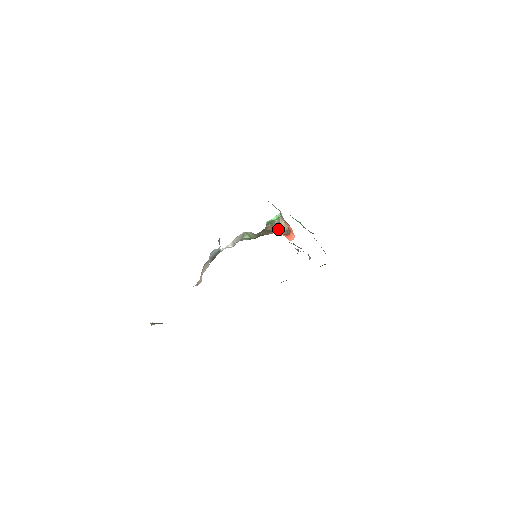
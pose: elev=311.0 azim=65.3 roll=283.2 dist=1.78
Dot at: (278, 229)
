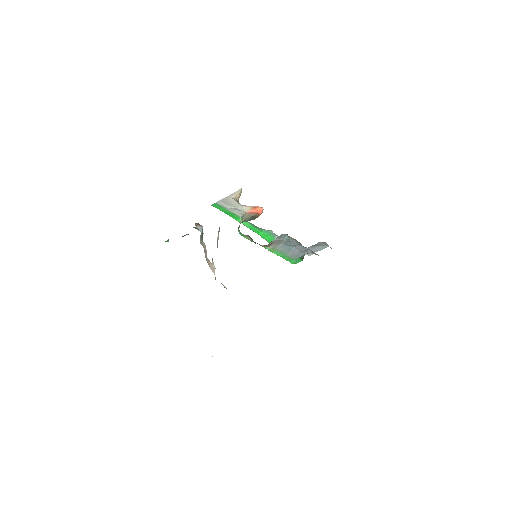
Dot at: (238, 200)
